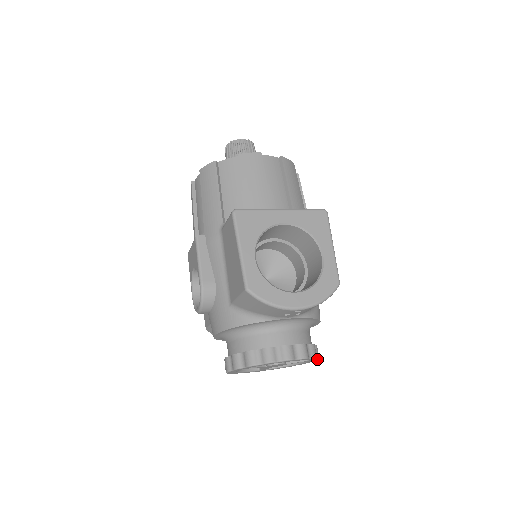
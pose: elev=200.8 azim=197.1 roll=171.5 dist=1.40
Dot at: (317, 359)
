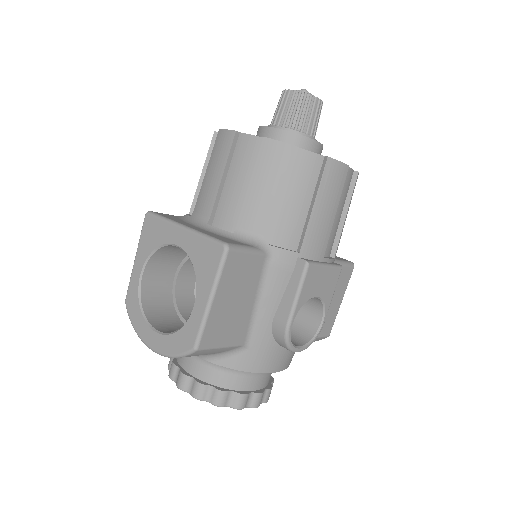
Dot at: (234, 408)
